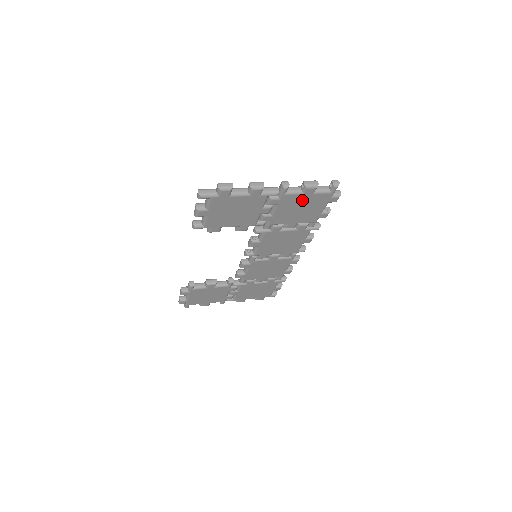
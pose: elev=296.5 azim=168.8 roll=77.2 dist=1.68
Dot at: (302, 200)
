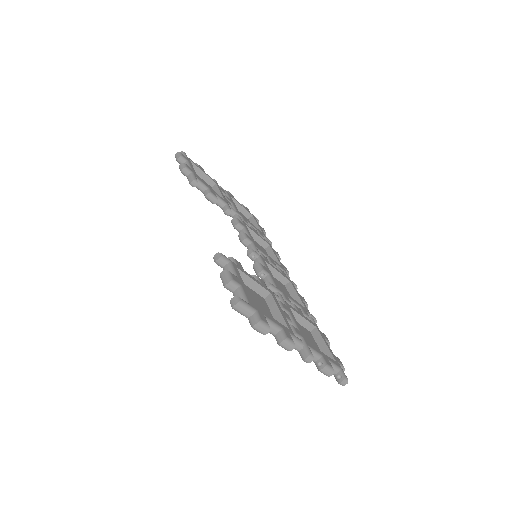
Dot at: occluded
